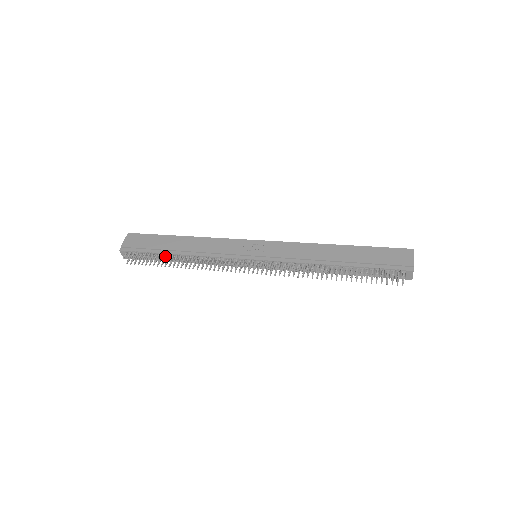
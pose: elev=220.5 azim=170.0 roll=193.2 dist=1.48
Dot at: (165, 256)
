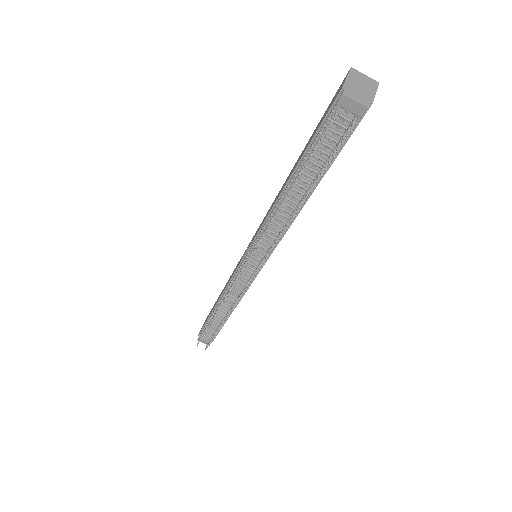
Dot at: (215, 320)
